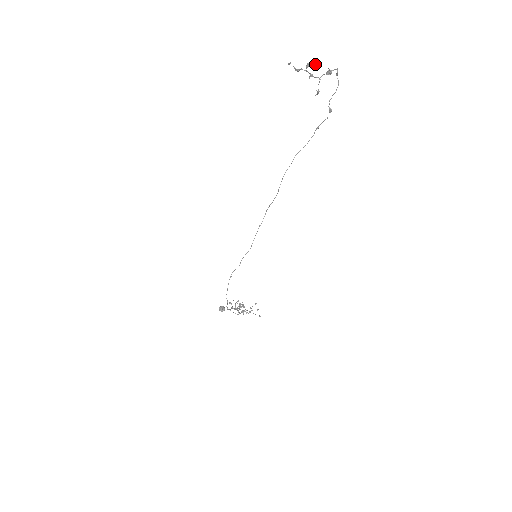
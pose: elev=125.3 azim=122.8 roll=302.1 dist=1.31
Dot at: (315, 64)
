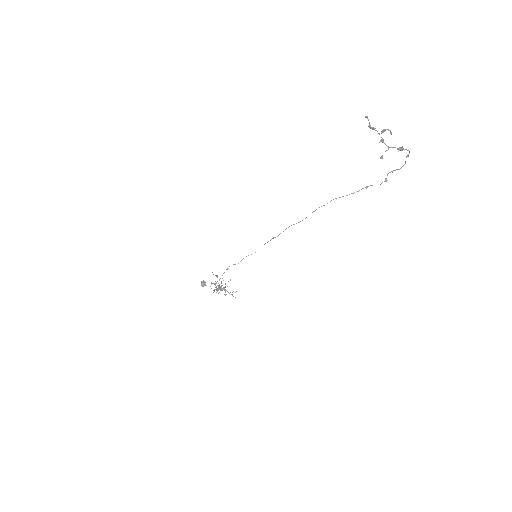
Dot at: (391, 134)
